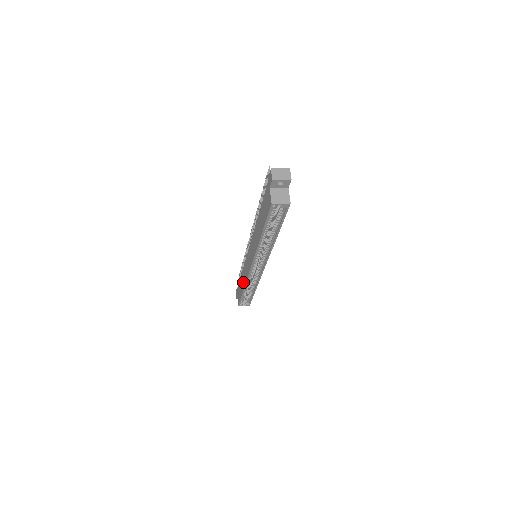
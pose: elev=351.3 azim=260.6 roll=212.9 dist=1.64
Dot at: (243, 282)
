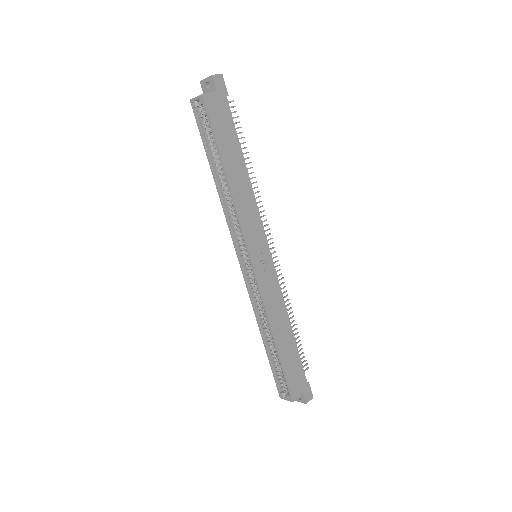
Dot at: occluded
